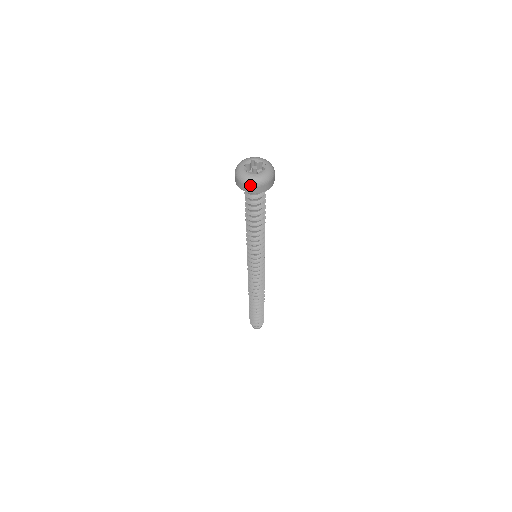
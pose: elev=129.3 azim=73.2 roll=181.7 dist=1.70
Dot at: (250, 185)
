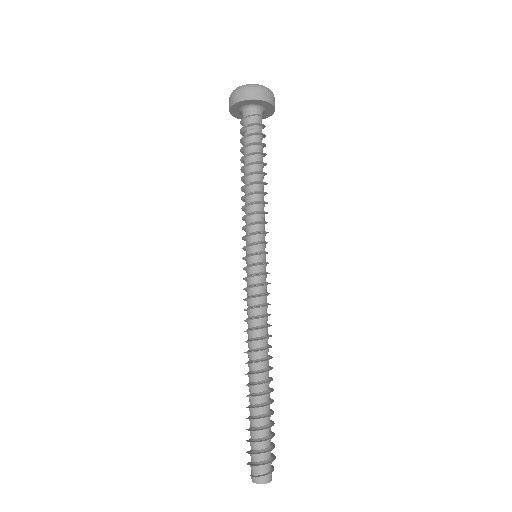
Dot at: (256, 88)
